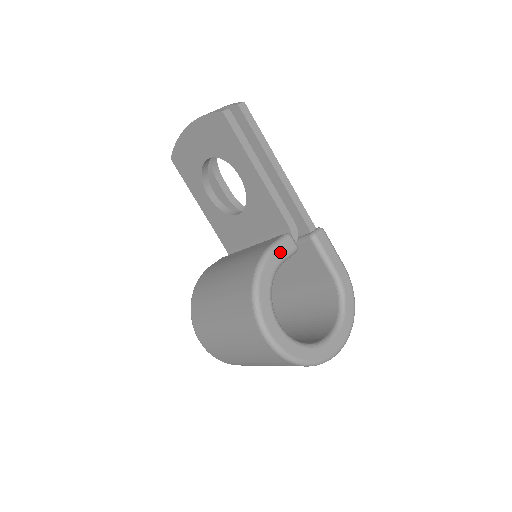
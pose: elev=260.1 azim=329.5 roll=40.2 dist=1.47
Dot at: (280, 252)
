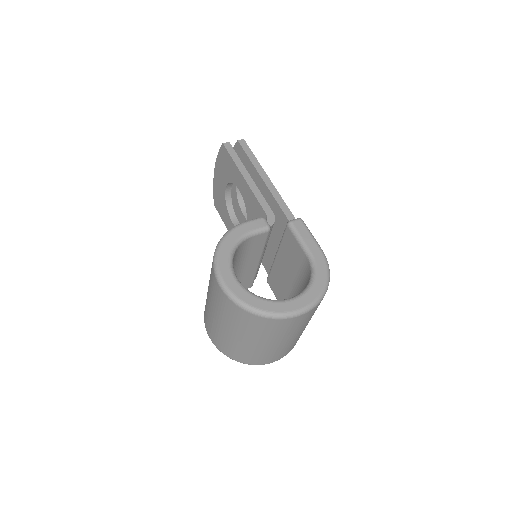
Dot at: (249, 226)
